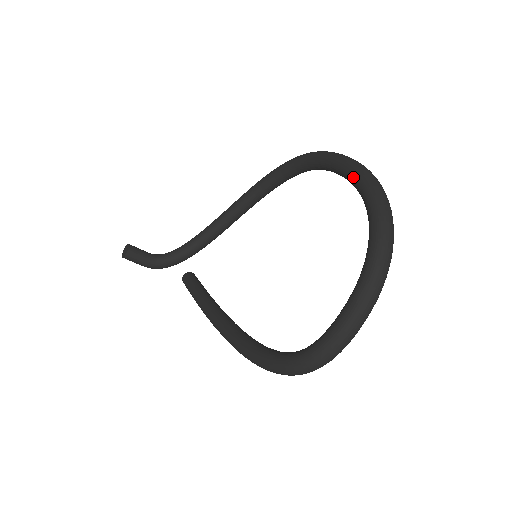
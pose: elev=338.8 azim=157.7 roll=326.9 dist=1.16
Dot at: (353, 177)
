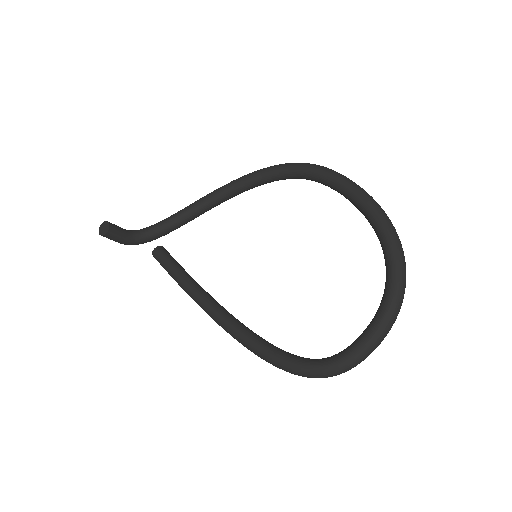
Dot at: (369, 212)
